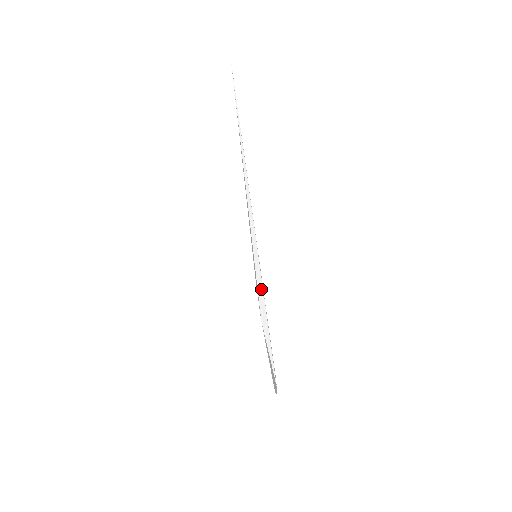
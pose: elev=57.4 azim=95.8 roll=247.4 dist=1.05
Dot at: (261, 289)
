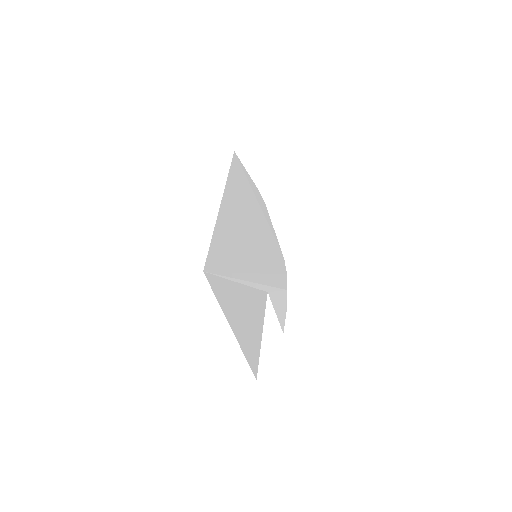
Dot at: (264, 286)
